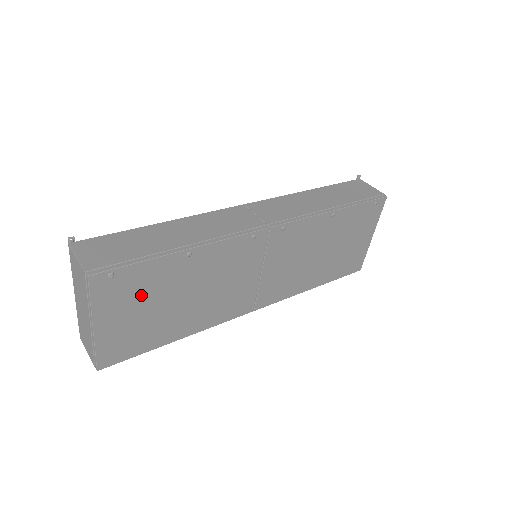
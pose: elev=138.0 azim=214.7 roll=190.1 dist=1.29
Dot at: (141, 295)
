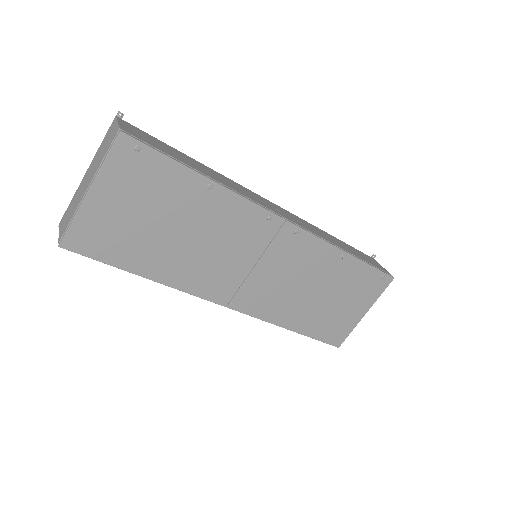
Dot at: (147, 193)
